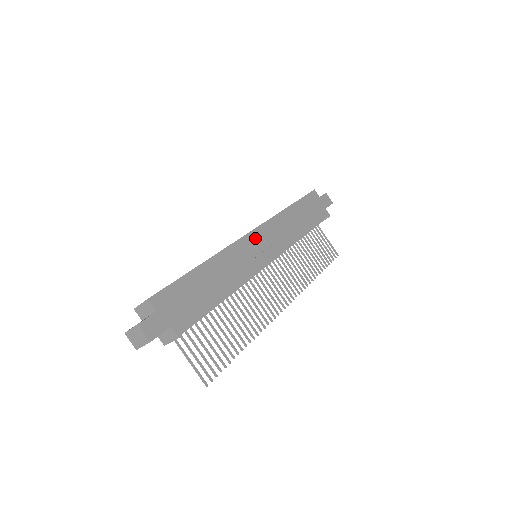
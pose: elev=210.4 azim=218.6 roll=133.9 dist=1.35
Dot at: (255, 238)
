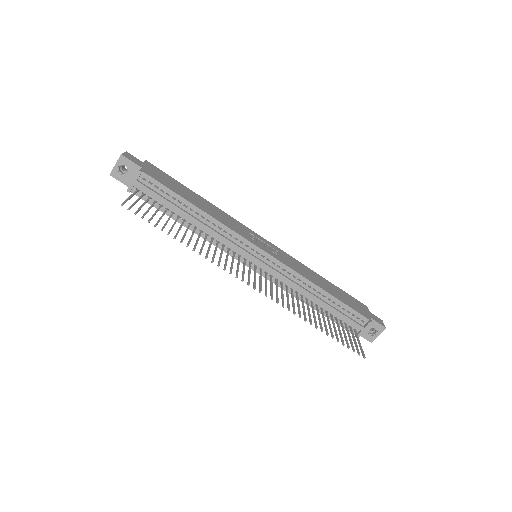
Dot at: (263, 240)
